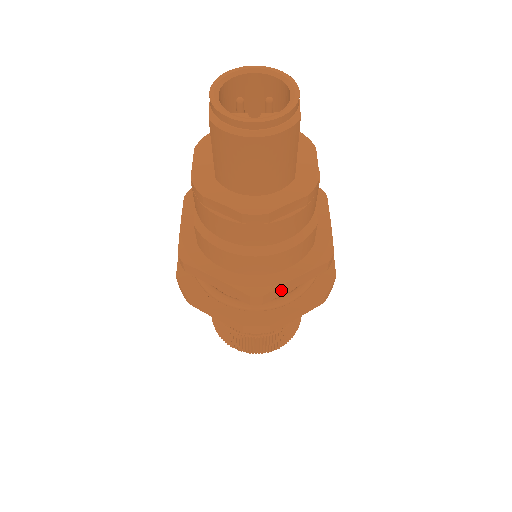
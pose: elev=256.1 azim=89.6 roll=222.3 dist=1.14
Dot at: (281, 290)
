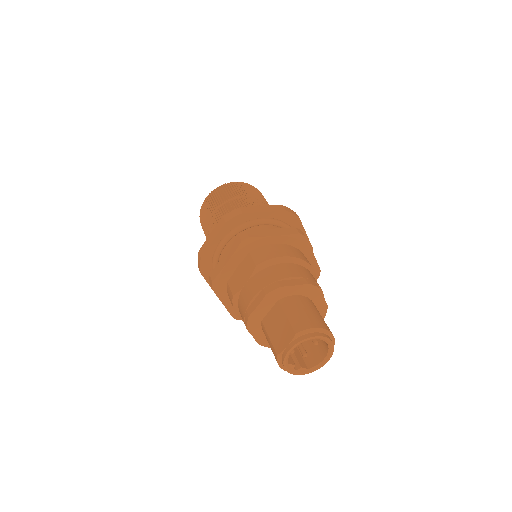
Dot at: occluded
